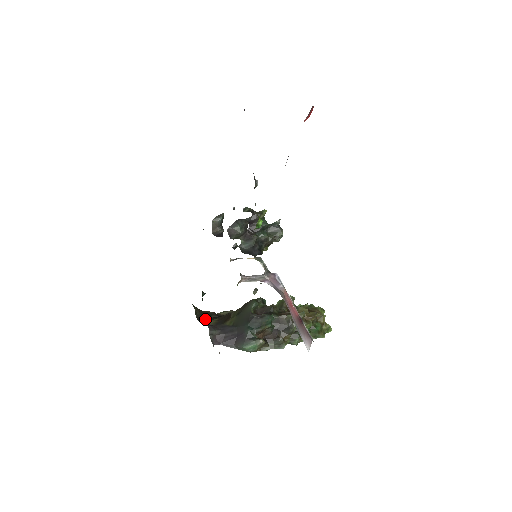
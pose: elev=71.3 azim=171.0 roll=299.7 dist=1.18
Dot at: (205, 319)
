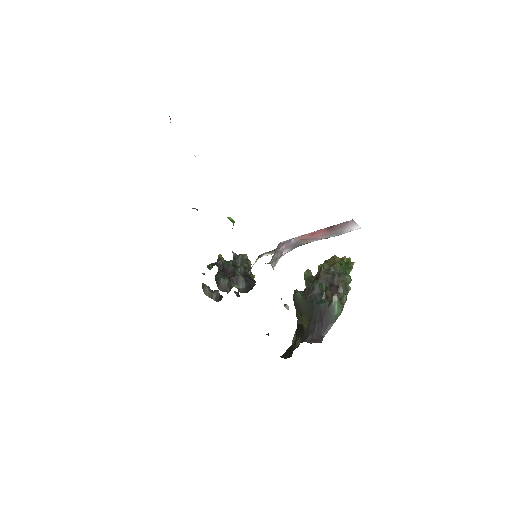
Dot at: (292, 351)
